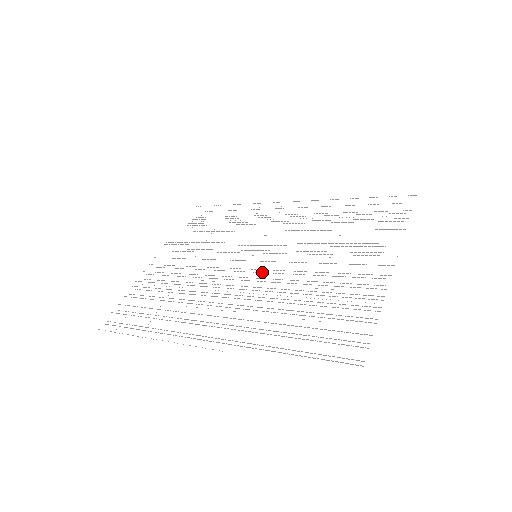
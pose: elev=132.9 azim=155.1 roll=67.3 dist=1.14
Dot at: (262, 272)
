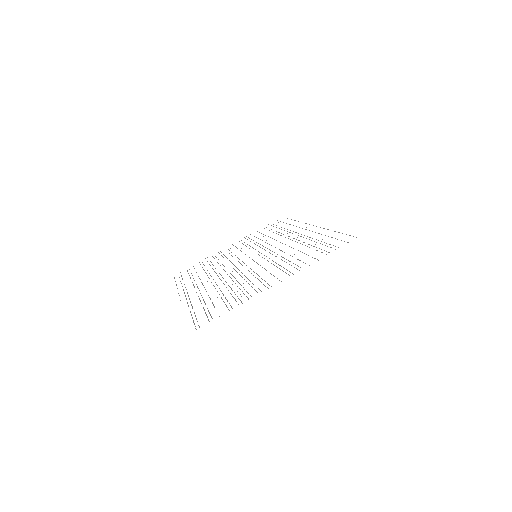
Dot at: occluded
